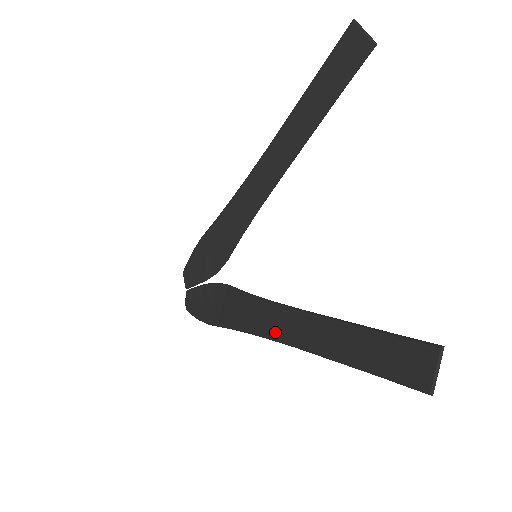
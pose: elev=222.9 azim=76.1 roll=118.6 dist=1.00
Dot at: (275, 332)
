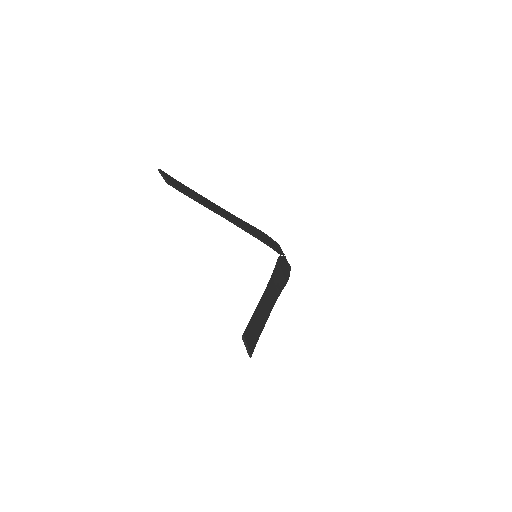
Dot at: occluded
